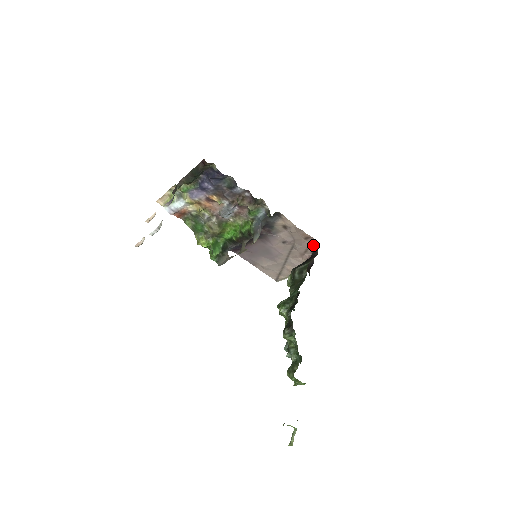
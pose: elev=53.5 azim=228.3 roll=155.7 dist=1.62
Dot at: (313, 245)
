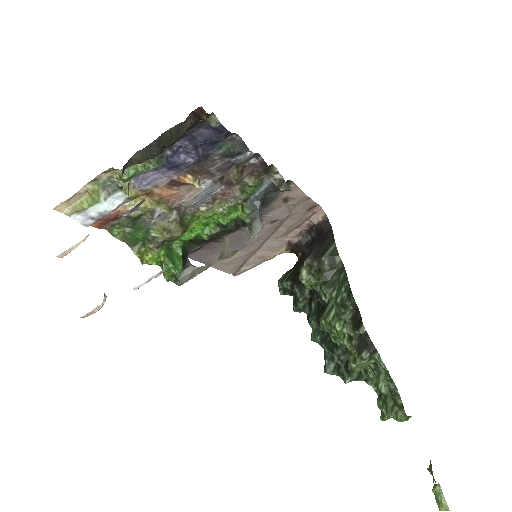
Dot at: (316, 215)
